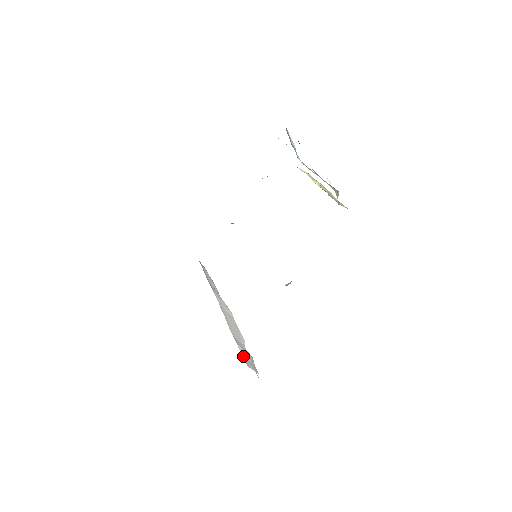
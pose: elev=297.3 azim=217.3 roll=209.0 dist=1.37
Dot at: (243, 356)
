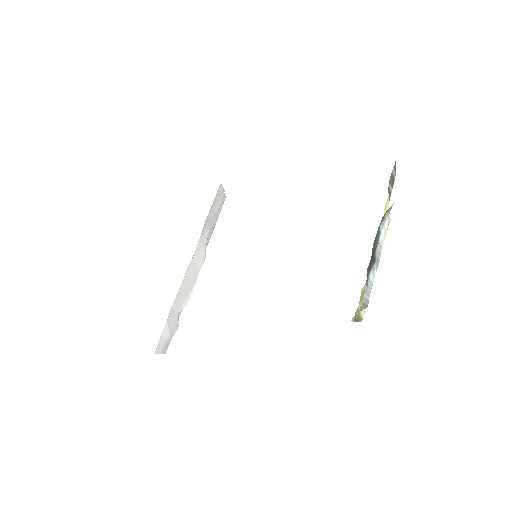
Dot at: (162, 336)
